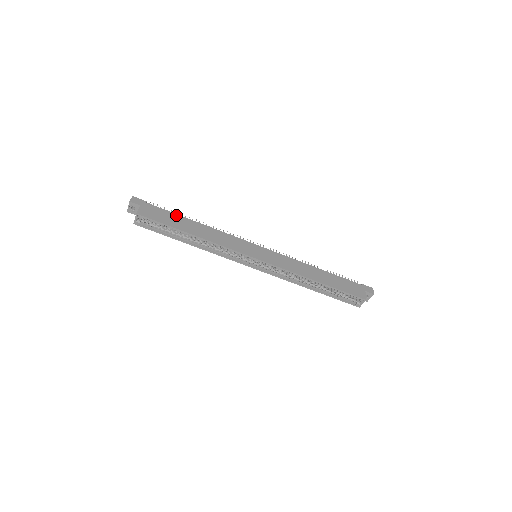
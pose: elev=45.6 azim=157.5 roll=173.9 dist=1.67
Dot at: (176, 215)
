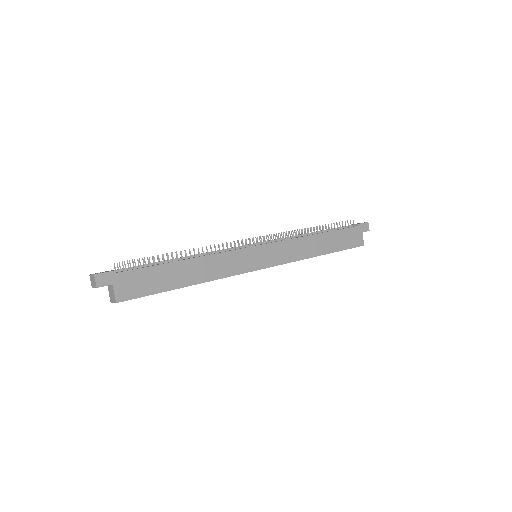
Dot at: (159, 267)
